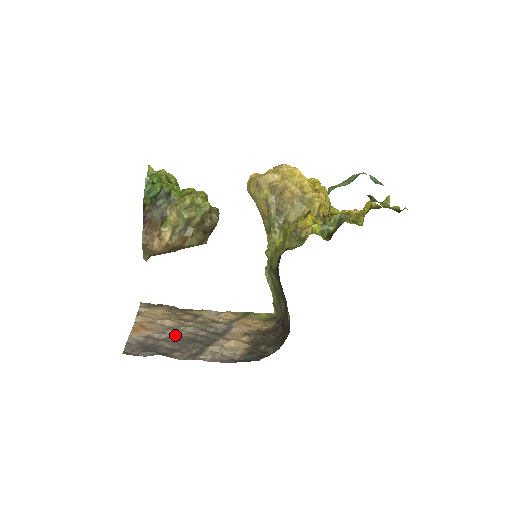
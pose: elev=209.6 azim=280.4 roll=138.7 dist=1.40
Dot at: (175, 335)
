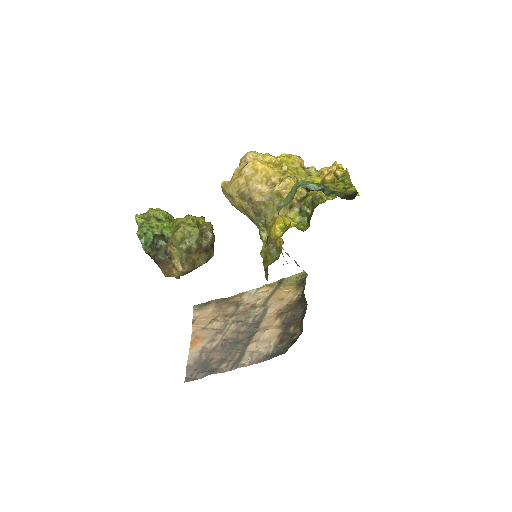
Dot at: (222, 339)
